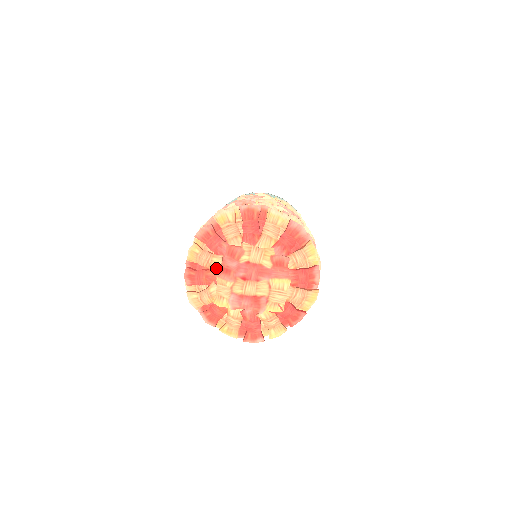
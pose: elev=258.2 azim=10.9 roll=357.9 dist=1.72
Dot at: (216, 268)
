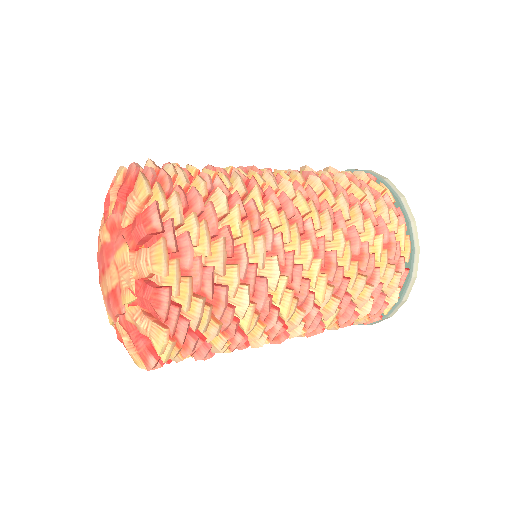
Dot at: occluded
